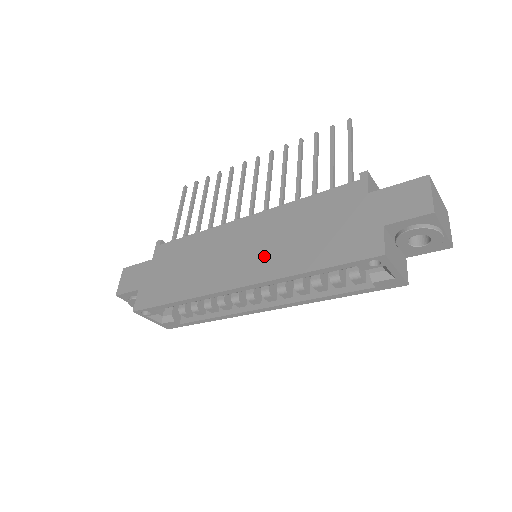
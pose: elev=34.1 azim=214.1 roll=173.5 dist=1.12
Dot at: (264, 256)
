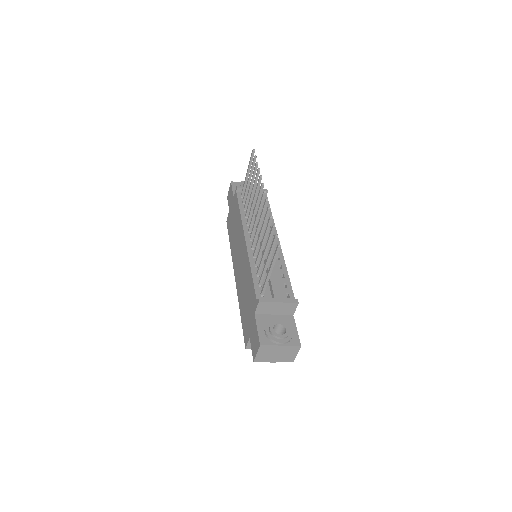
Dot at: (240, 277)
